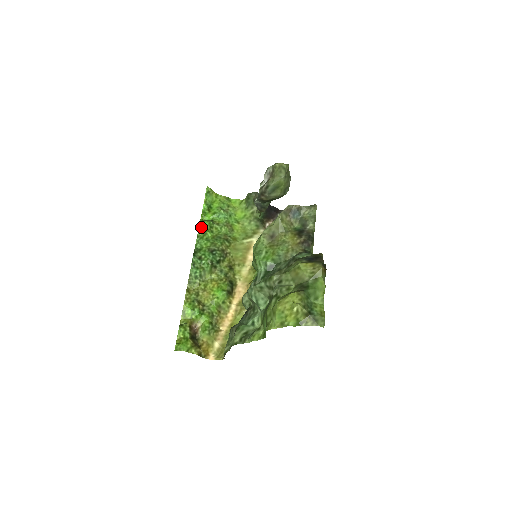
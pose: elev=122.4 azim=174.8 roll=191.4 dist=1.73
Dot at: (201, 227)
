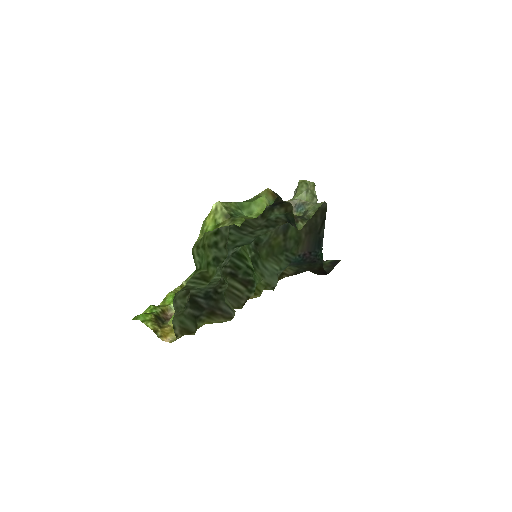
Dot at: occluded
